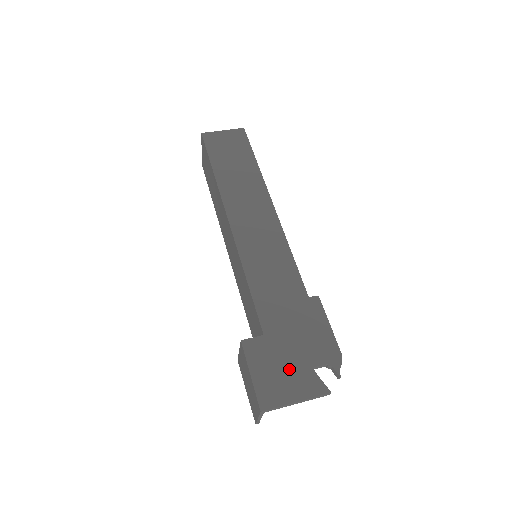
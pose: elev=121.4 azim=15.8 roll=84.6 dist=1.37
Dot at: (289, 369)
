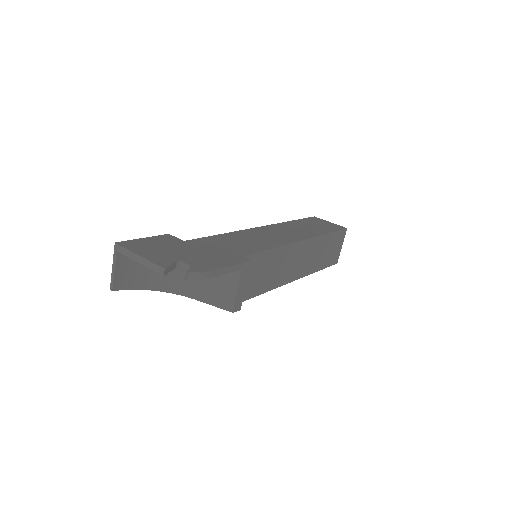
Dot at: (166, 251)
